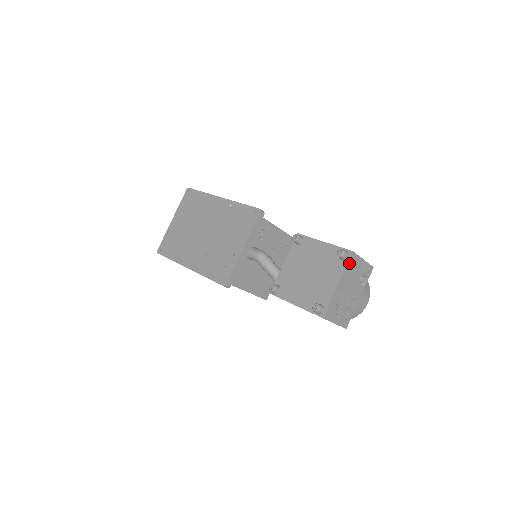
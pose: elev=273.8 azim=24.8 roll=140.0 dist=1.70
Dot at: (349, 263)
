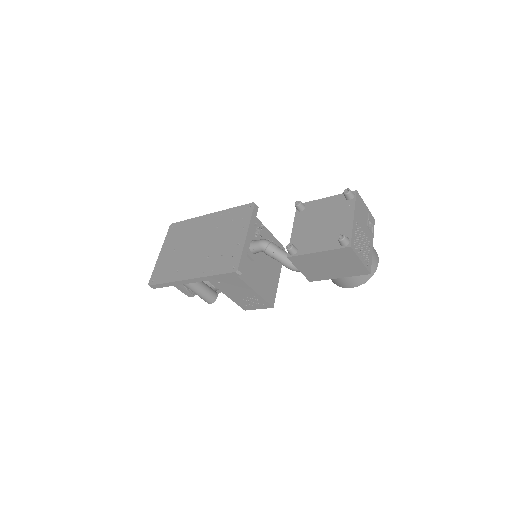
Dot at: (356, 201)
